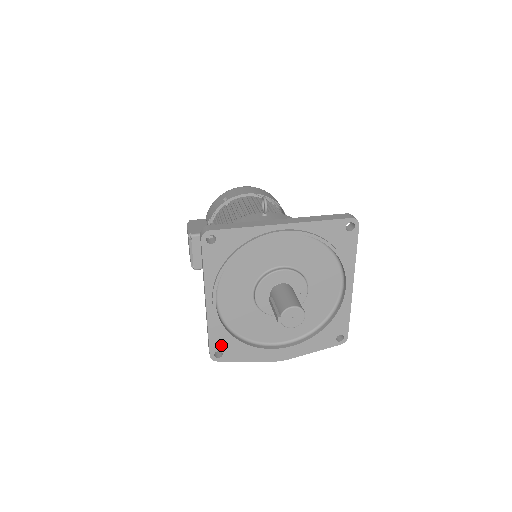
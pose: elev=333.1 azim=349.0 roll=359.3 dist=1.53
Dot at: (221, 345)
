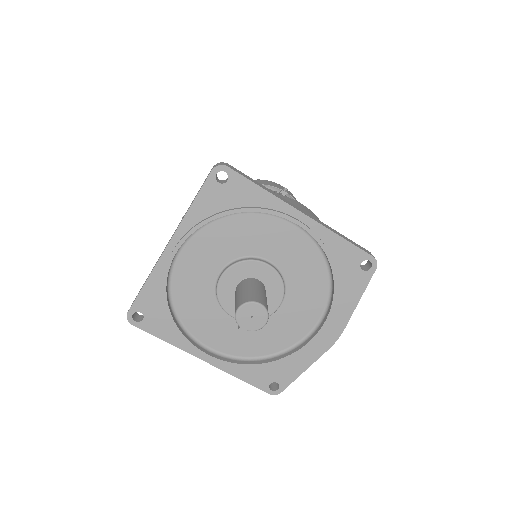
Dot at: (265, 378)
